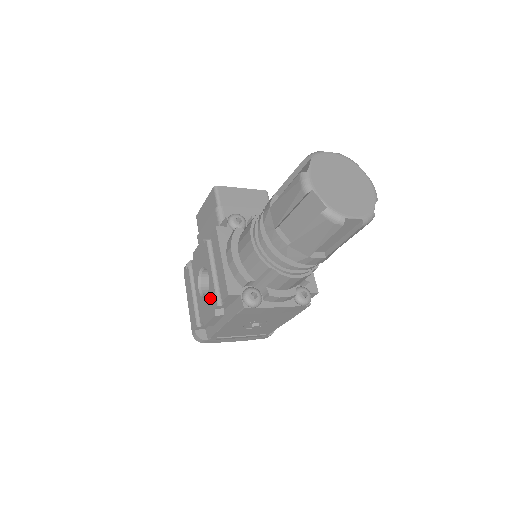
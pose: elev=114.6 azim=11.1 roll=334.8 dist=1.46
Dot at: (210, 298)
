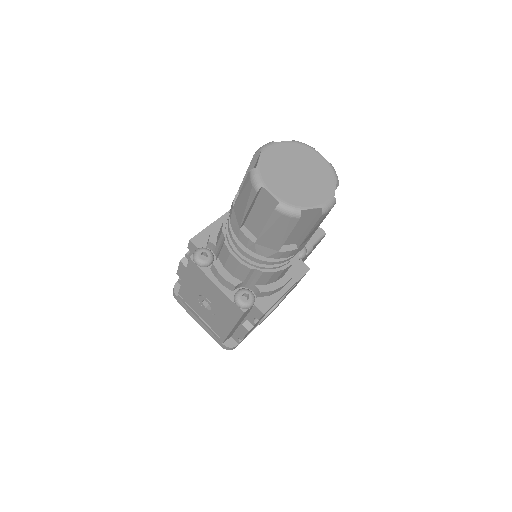
Dot at: occluded
